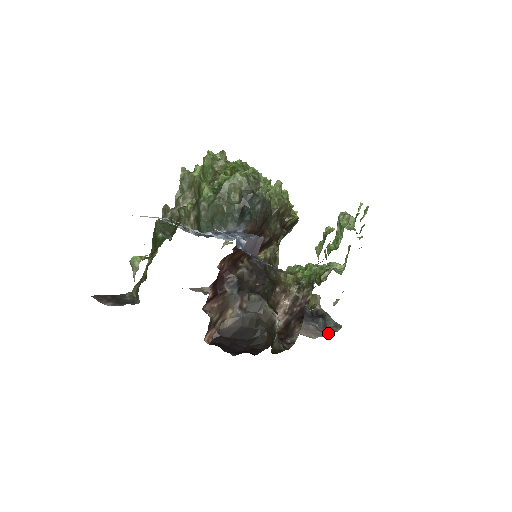
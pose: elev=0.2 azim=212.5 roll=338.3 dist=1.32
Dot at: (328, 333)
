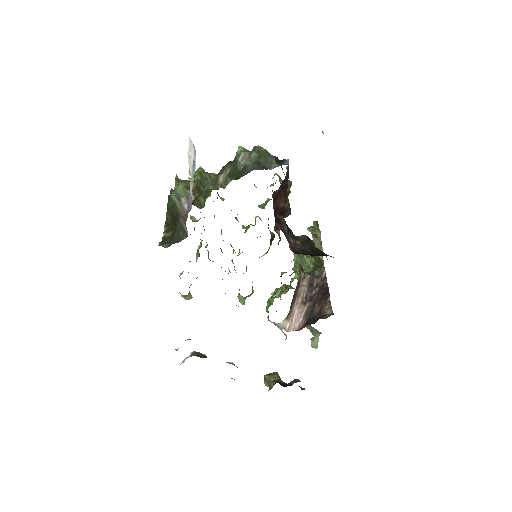
Dot at: occluded
